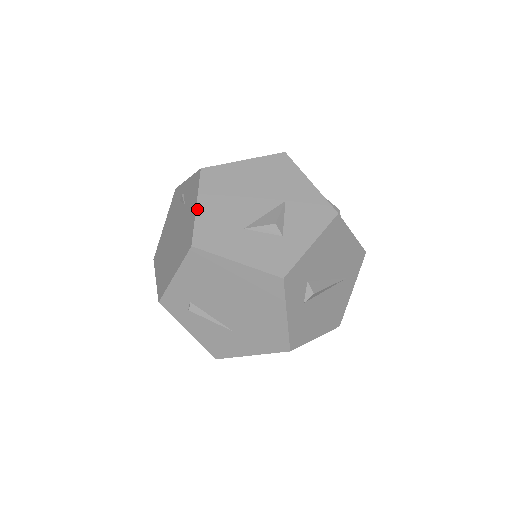
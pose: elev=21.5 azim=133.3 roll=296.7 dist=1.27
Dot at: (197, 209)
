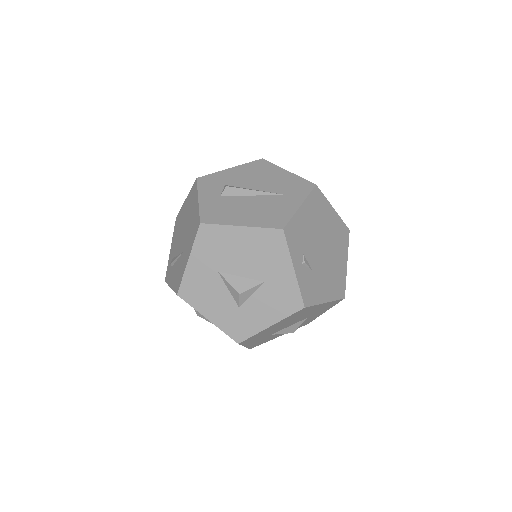
Dot at: occluded
